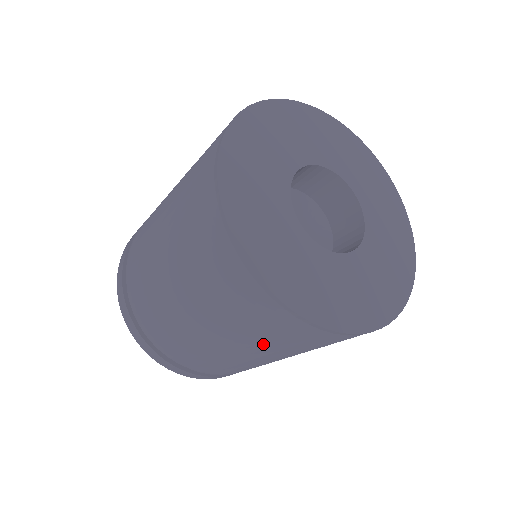
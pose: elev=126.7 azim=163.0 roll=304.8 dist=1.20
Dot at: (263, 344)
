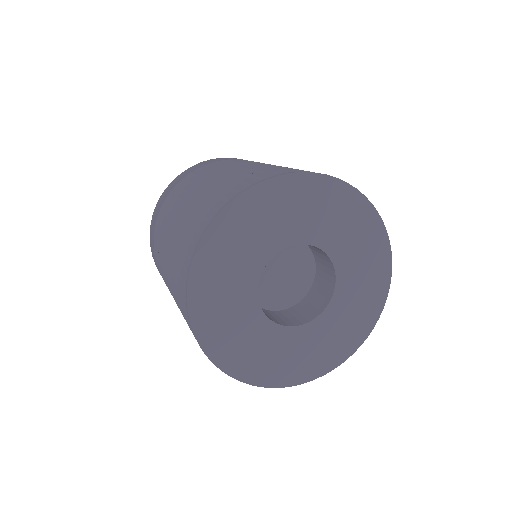
Dot at: occluded
